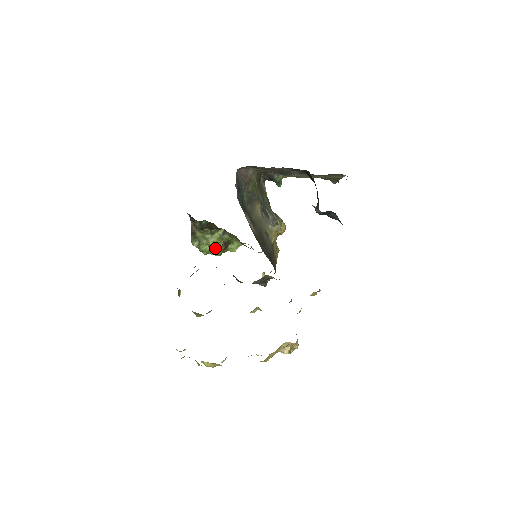
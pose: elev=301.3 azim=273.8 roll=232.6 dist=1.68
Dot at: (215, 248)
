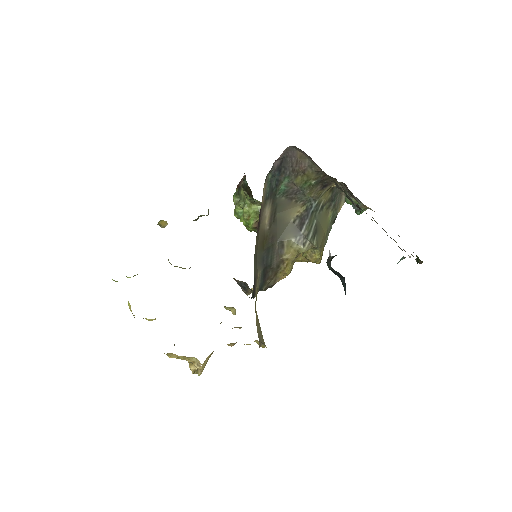
Dot at: (246, 219)
